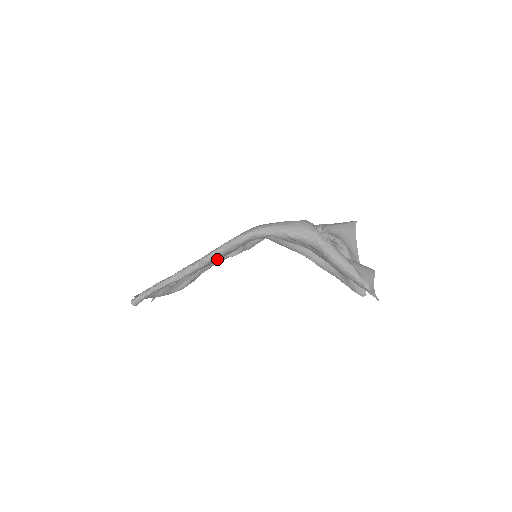
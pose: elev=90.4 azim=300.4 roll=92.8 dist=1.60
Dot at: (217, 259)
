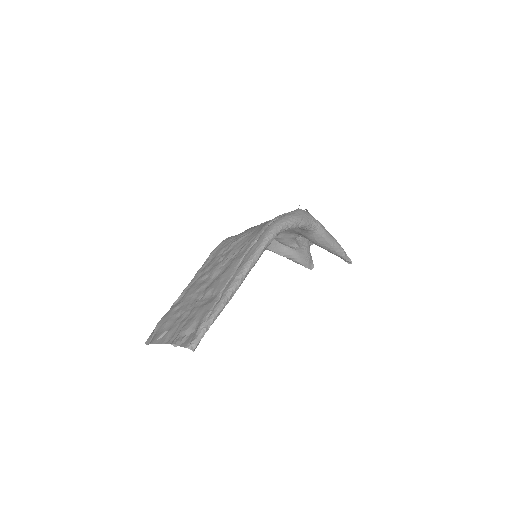
Dot at: occluded
